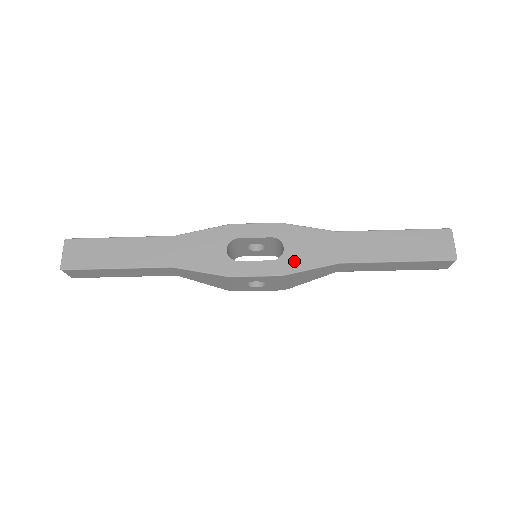
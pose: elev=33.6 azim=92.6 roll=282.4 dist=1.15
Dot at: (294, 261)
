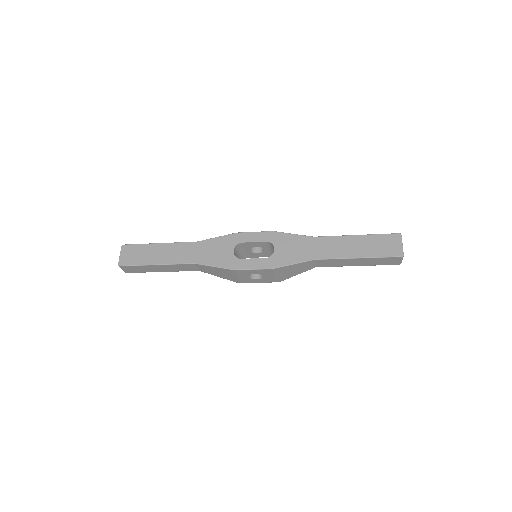
Dot at: (281, 258)
